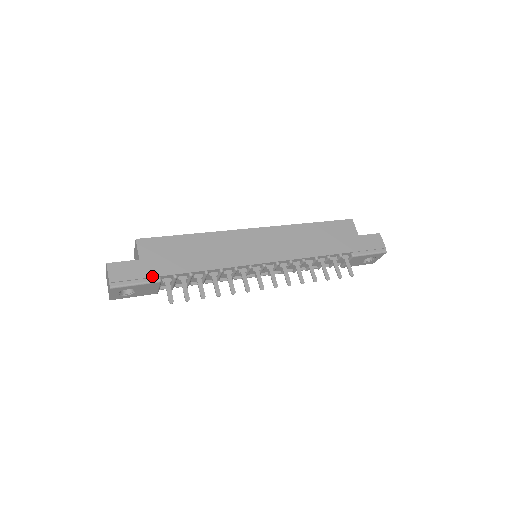
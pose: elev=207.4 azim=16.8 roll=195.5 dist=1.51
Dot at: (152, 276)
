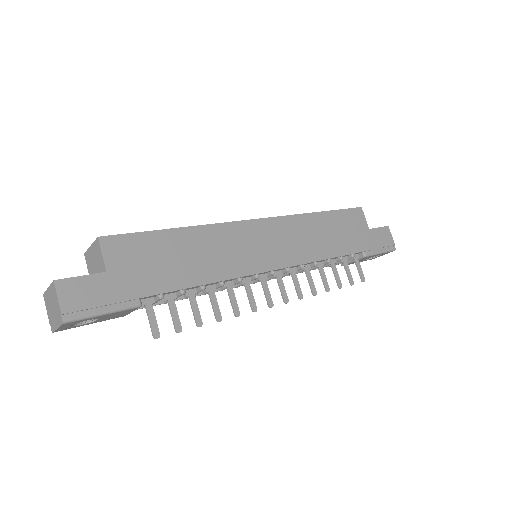
Dot at: (128, 298)
